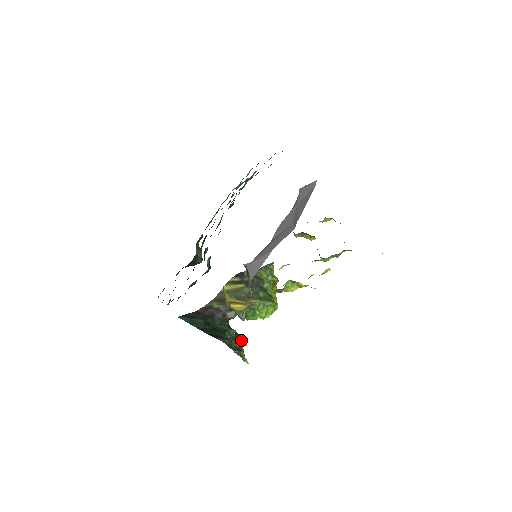
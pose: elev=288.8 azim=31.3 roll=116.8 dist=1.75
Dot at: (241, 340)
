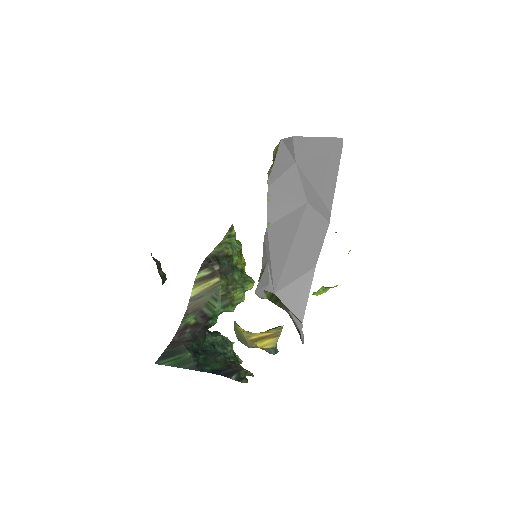
Dot at: (228, 342)
